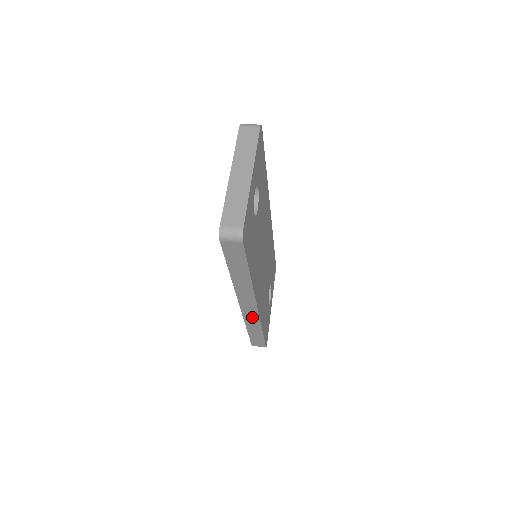
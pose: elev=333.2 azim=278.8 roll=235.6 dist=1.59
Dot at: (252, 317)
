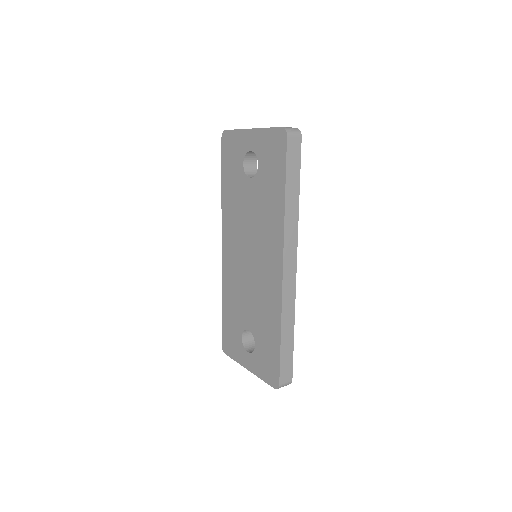
Dot at: (289, 293)
